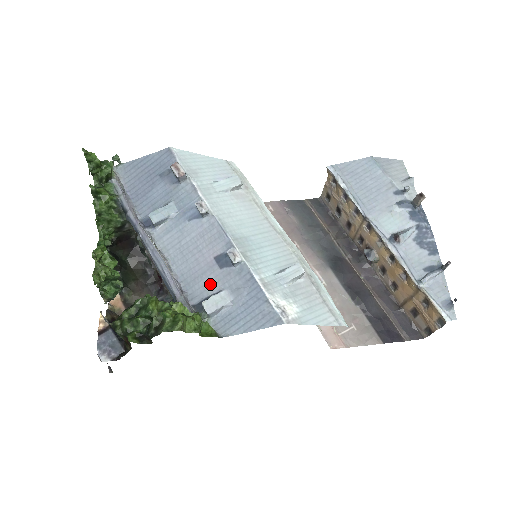
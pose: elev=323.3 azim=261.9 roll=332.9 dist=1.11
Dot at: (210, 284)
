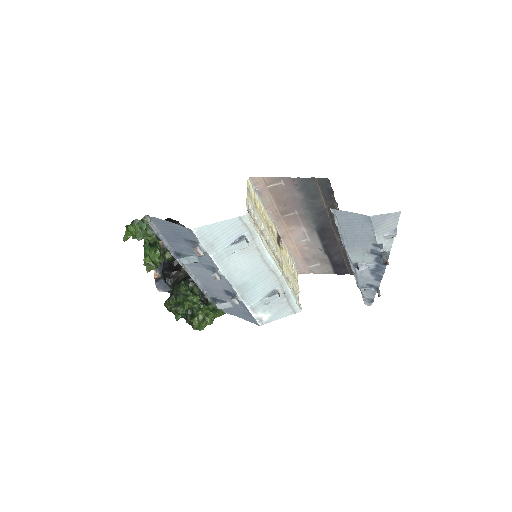
Dot at: (221, 296)
